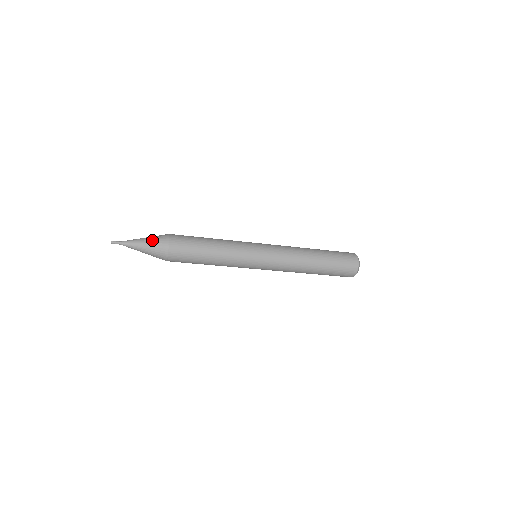
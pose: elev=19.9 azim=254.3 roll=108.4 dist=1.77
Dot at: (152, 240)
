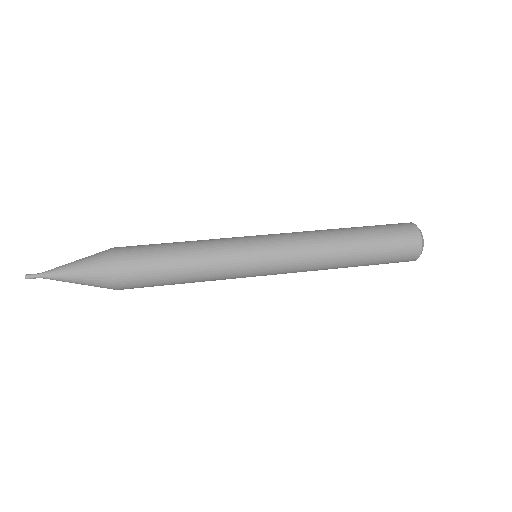
Dot at: (86, 275)
